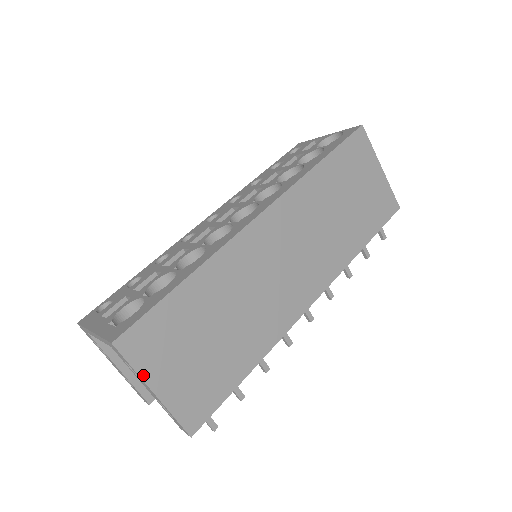
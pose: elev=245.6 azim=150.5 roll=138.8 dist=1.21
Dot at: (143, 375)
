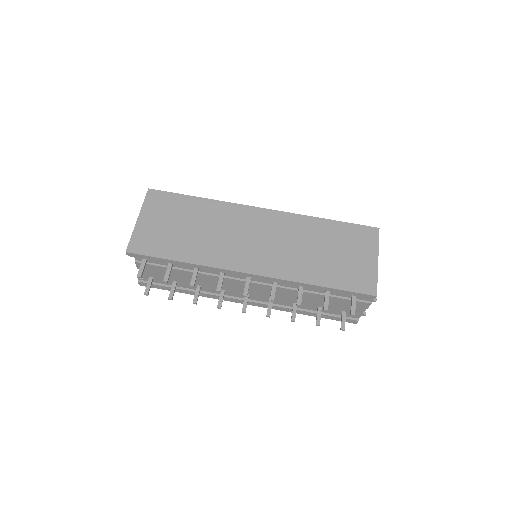
Dot at: (143, 209)
